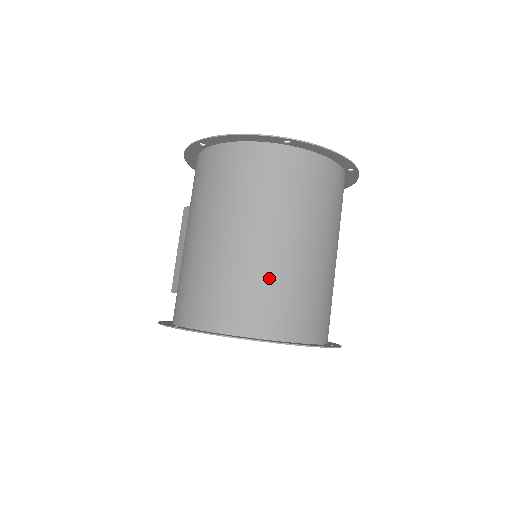
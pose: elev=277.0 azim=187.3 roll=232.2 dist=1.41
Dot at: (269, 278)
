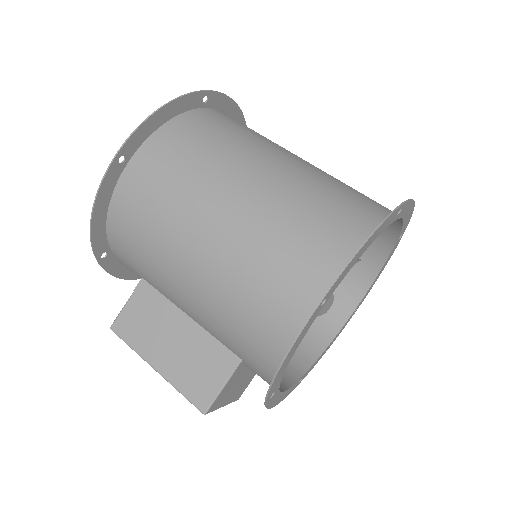
Dot at: (328, 181)
